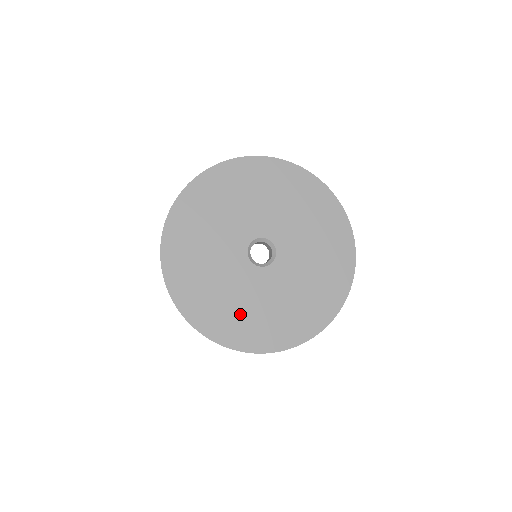
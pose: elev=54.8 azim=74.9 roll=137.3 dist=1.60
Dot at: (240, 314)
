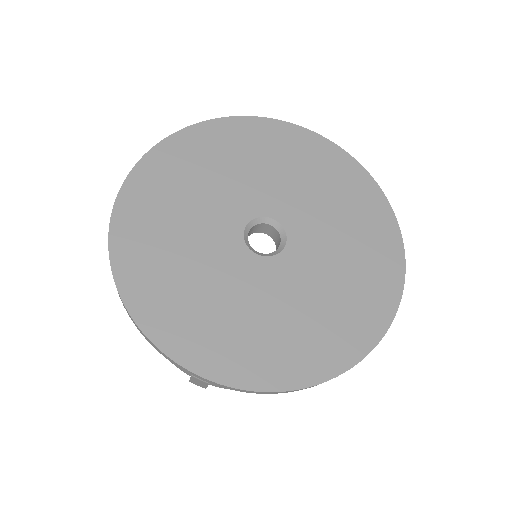
Dot at: (212, 316)
